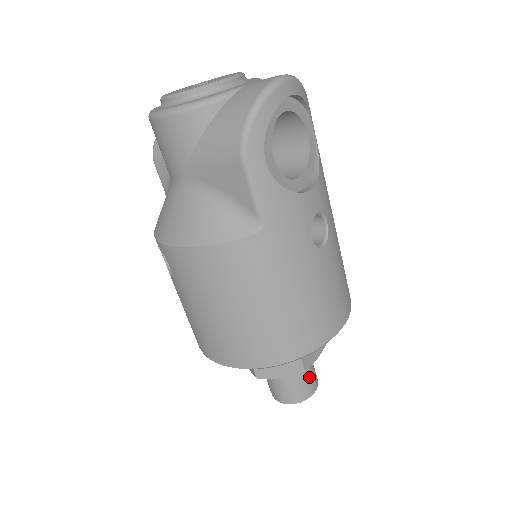
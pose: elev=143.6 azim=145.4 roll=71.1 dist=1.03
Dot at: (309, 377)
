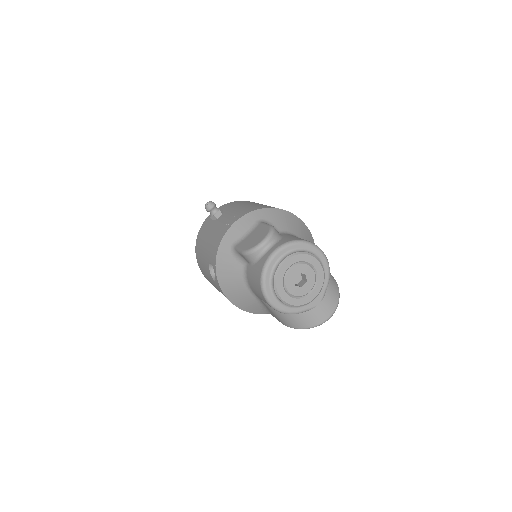
Dot at: occluded
